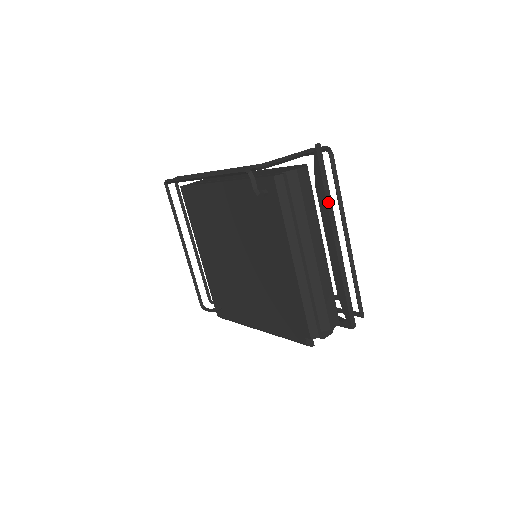
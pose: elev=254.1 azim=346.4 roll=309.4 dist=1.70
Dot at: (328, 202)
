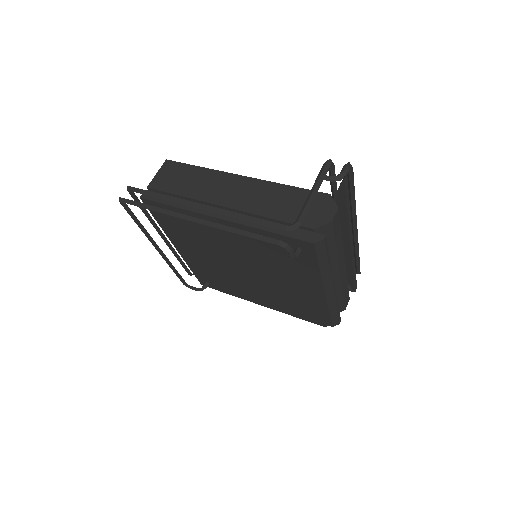
Dot at: (349, 220)
